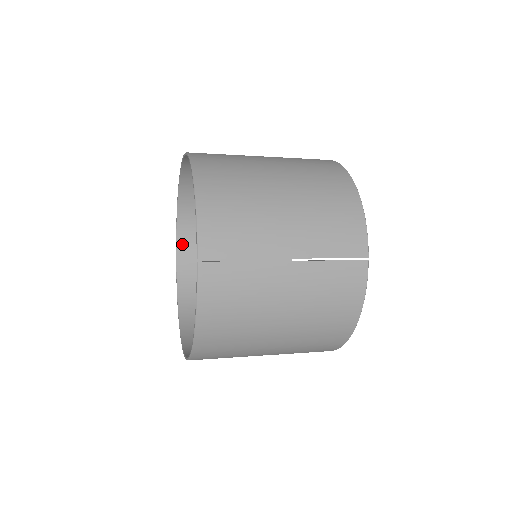
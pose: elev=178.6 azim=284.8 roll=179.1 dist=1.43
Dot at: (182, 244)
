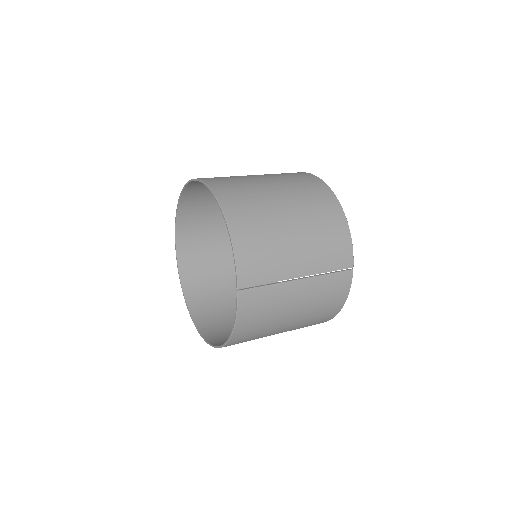
Dot at: (180, 237)
